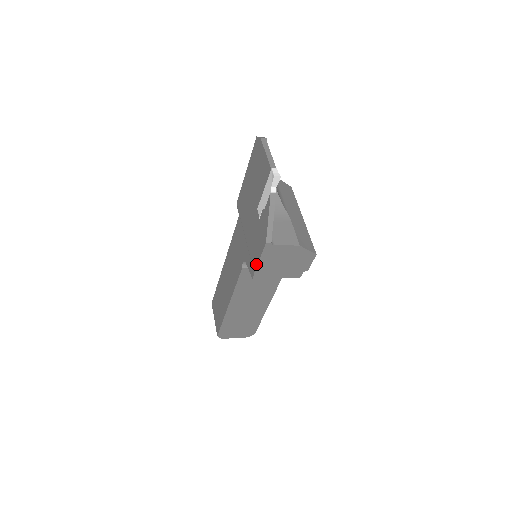
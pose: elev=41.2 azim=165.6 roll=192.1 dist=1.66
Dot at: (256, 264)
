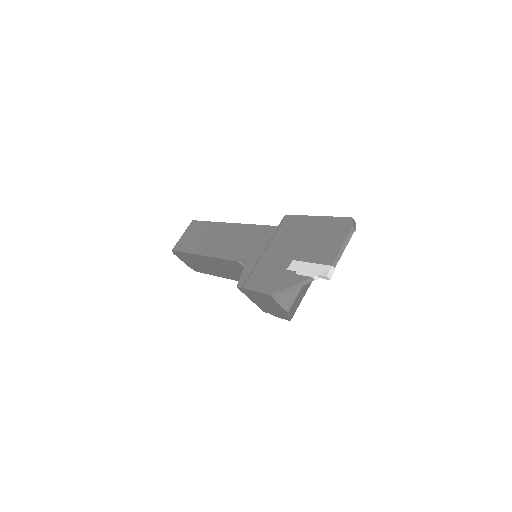
Dot at: (249, 288)
